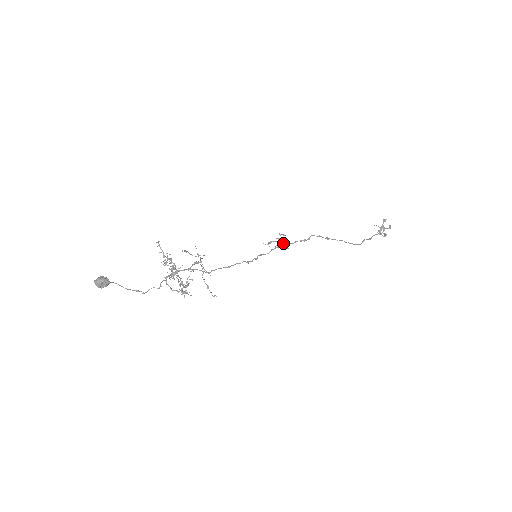
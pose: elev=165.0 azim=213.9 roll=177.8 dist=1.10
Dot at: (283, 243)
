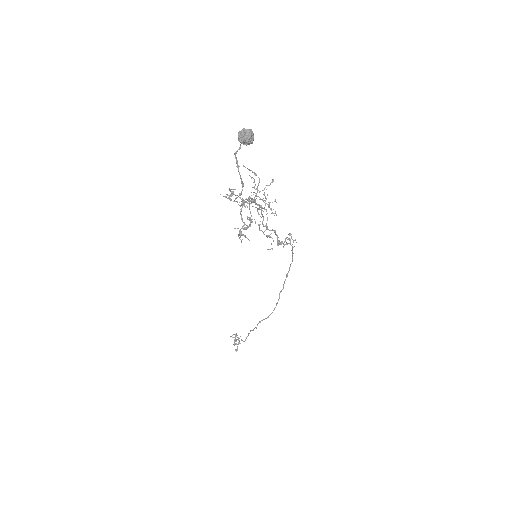
Dot at: occluded
